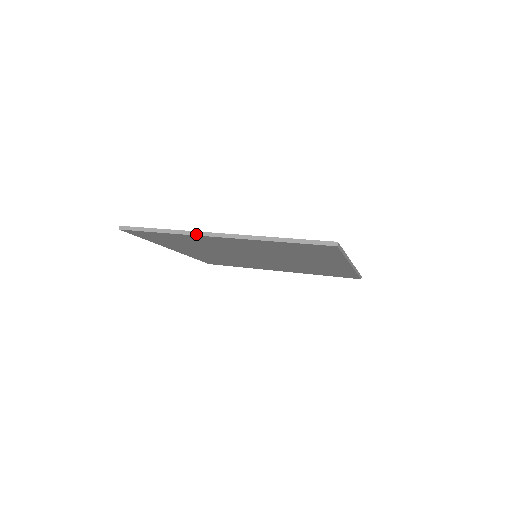
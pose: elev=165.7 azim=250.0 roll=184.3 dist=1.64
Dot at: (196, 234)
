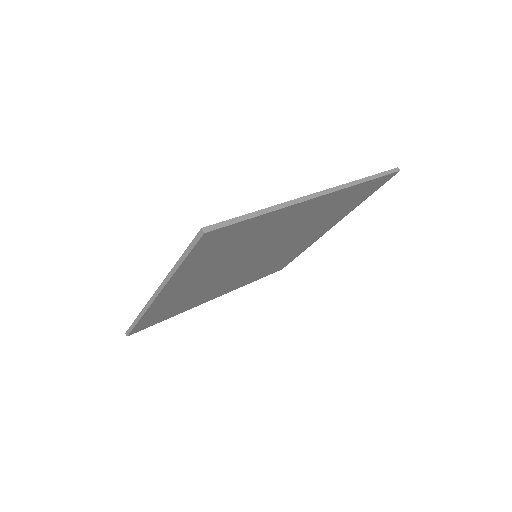
Dot at: (148, 306)
